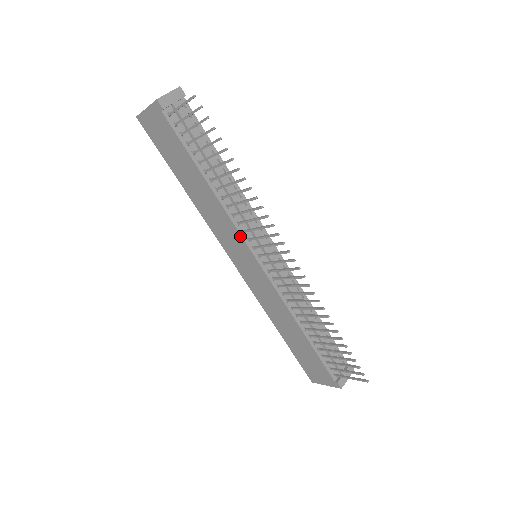
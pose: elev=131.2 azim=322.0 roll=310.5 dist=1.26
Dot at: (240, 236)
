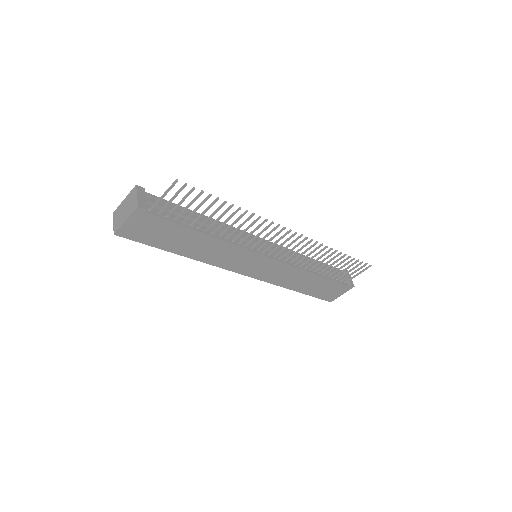
Dot at: (247, 251)
